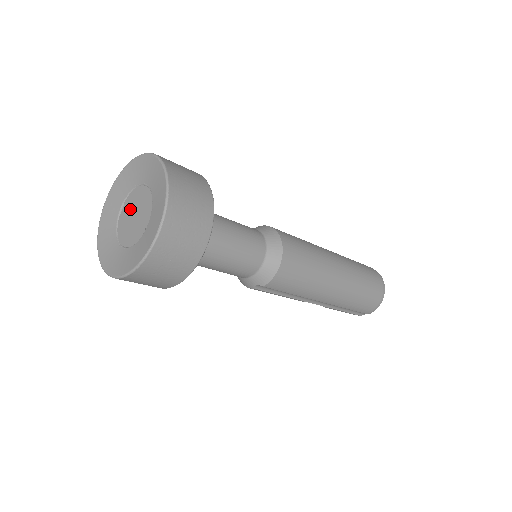
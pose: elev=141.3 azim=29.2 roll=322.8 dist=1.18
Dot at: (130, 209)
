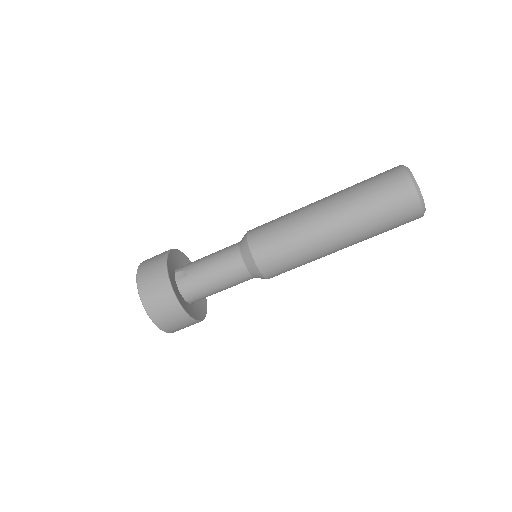
Dot at: occluded
